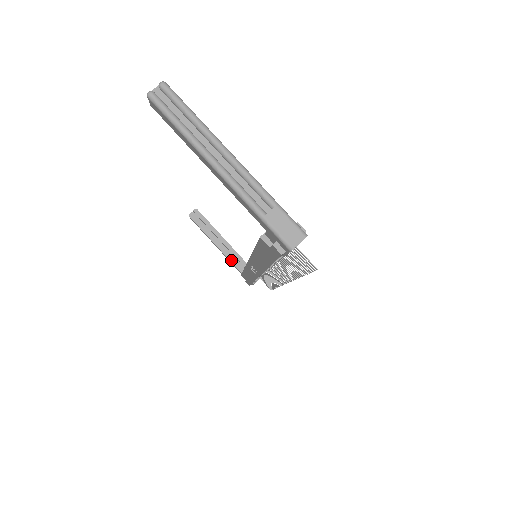
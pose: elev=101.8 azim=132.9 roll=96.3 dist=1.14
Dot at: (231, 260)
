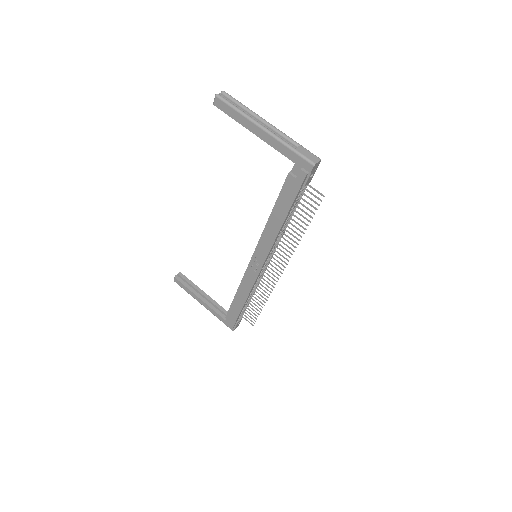
Dot at: (214, 309)
